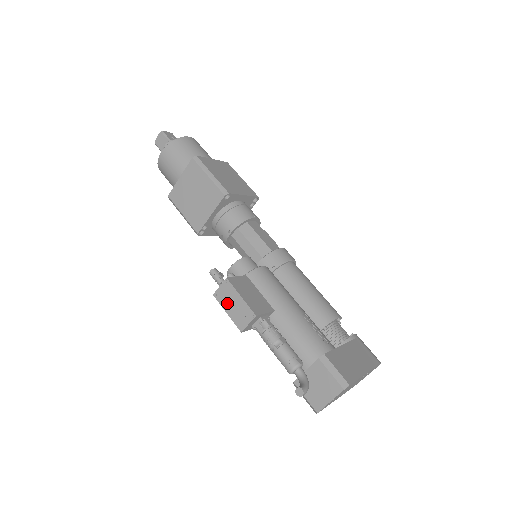
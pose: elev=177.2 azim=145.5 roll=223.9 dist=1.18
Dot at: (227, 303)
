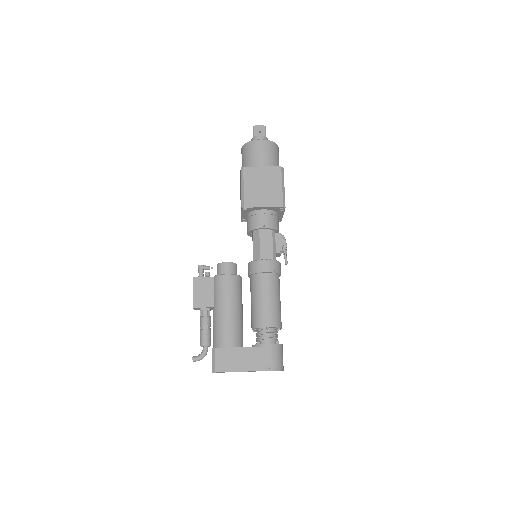
Dot at: occluded
